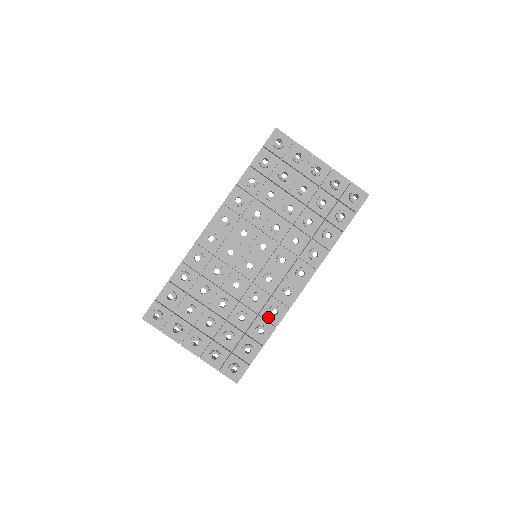
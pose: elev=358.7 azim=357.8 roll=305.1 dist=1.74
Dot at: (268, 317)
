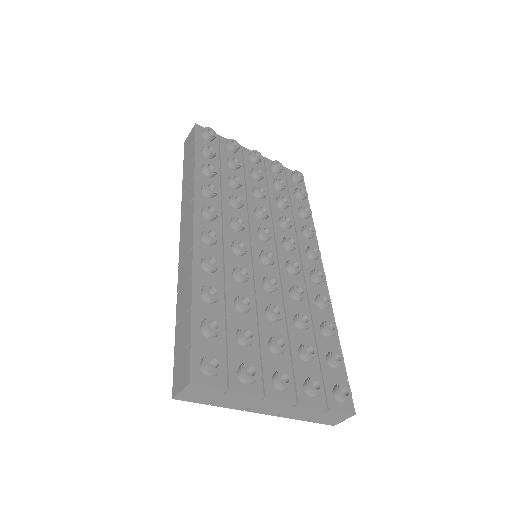
Dot at: (320, 312)
